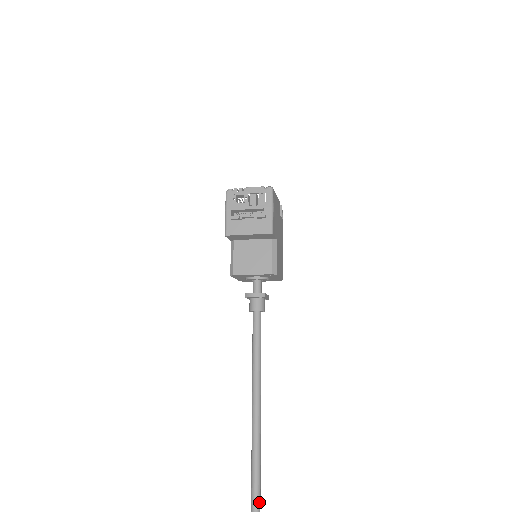
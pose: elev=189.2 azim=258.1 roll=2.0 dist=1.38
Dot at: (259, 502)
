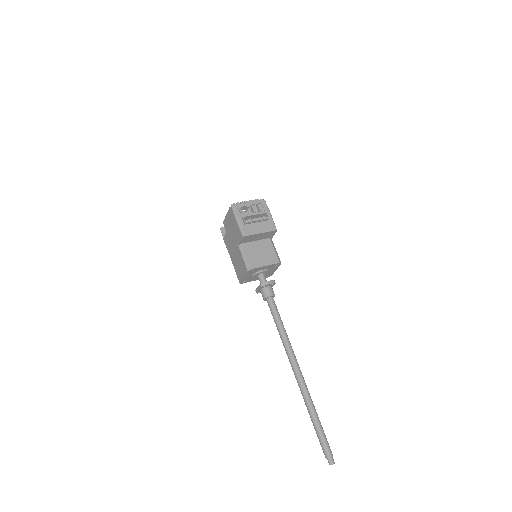
Dot at: occluded
